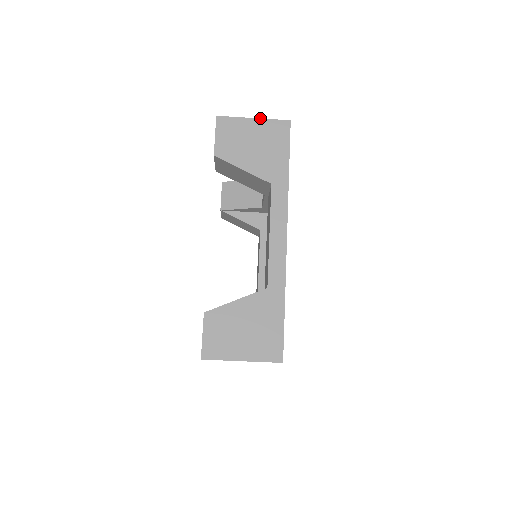
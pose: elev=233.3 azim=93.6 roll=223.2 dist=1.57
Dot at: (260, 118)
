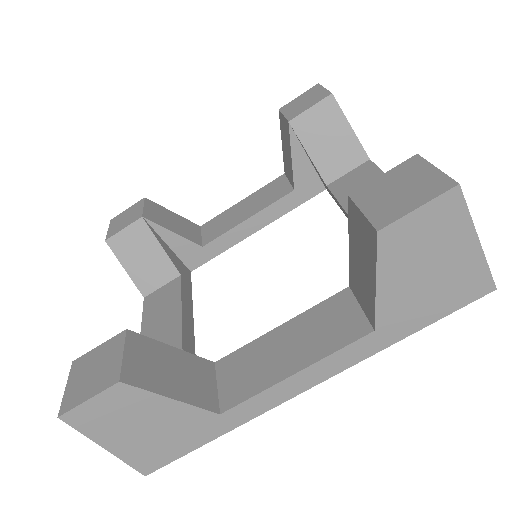
Dot at: occluded
